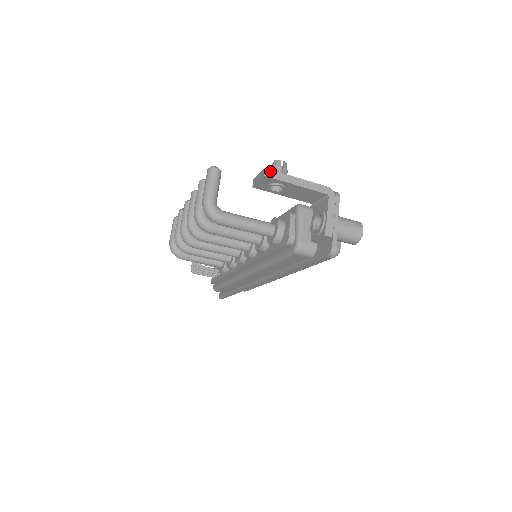
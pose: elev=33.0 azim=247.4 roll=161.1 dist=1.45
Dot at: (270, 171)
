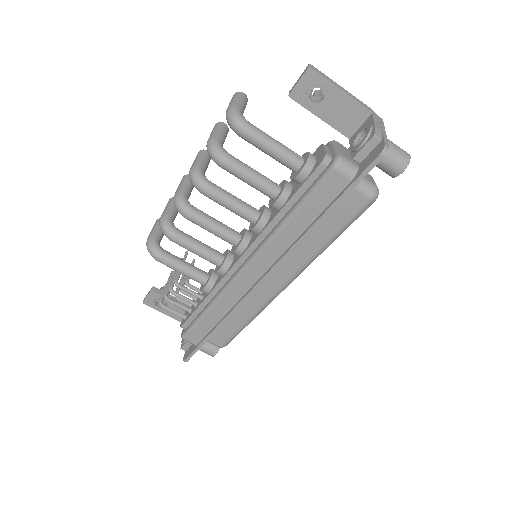
Dot at: (314, 68)
